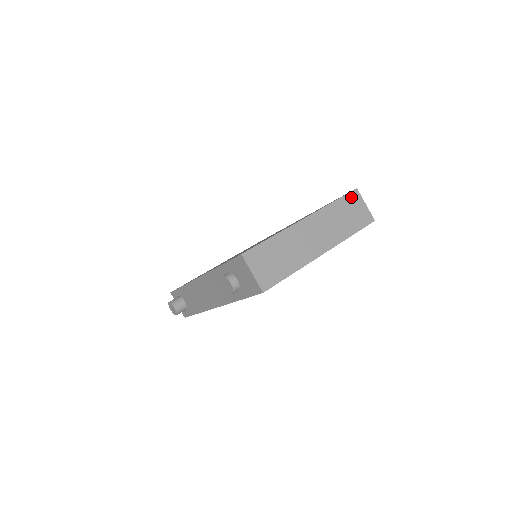
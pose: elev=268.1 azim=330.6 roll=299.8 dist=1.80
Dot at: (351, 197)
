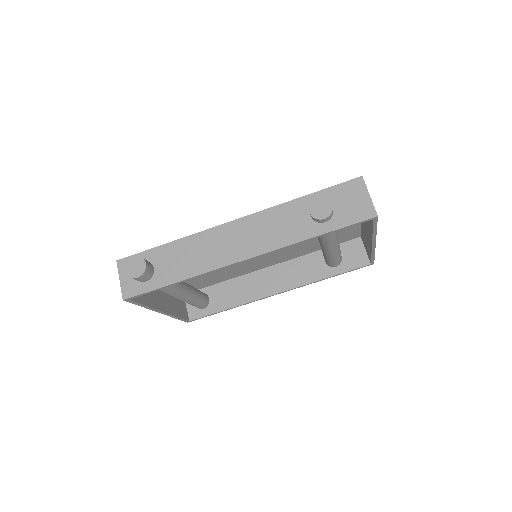
Dot at: occluded
